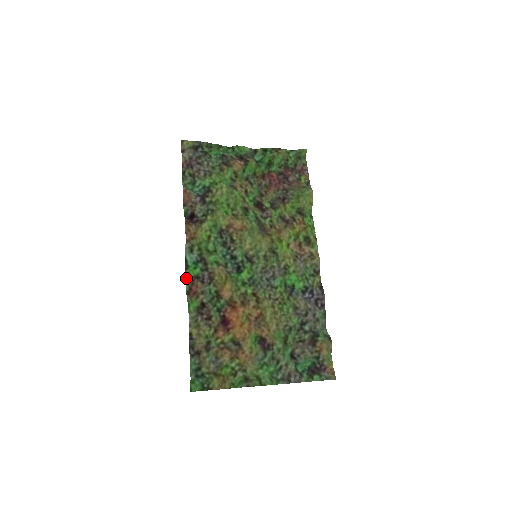
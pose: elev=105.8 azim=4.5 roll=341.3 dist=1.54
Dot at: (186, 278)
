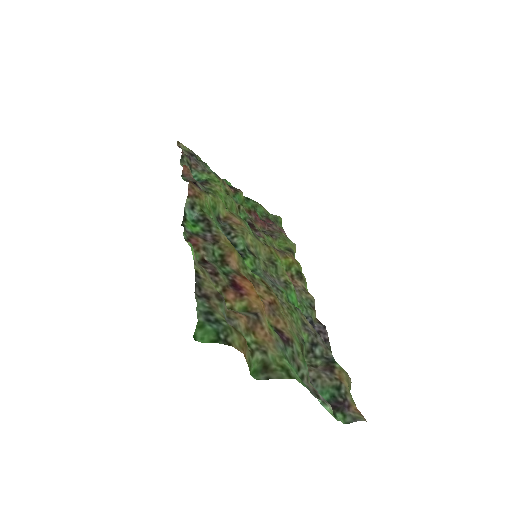
Dot at: (184, 228)
